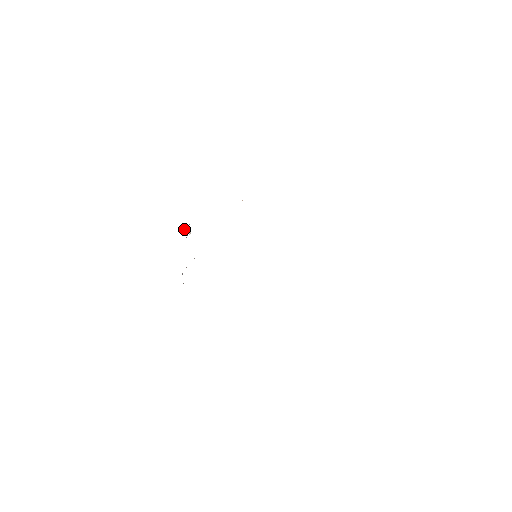
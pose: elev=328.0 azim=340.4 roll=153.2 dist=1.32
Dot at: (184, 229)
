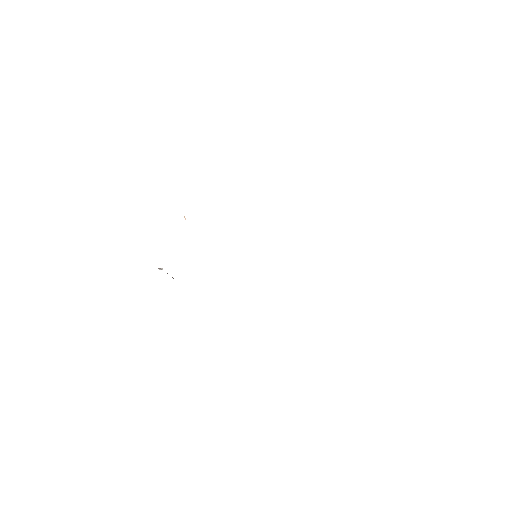
Dot at: occluded
